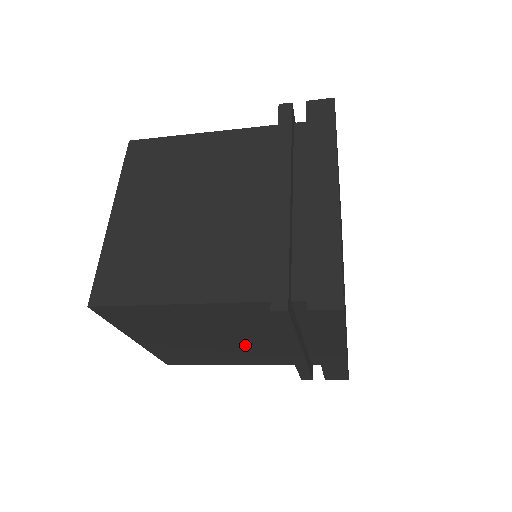
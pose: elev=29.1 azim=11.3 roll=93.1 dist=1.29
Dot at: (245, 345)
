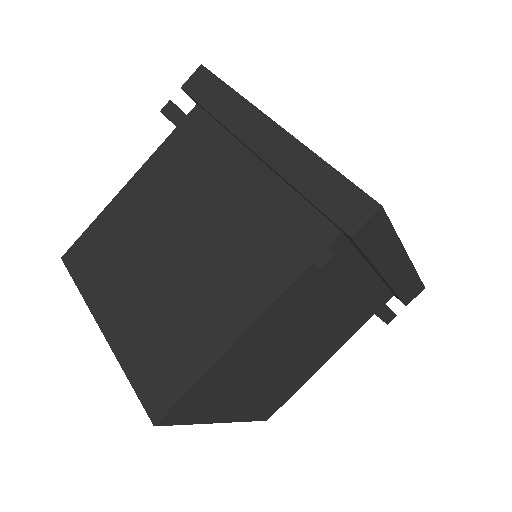
Dot at: (318, 335)
